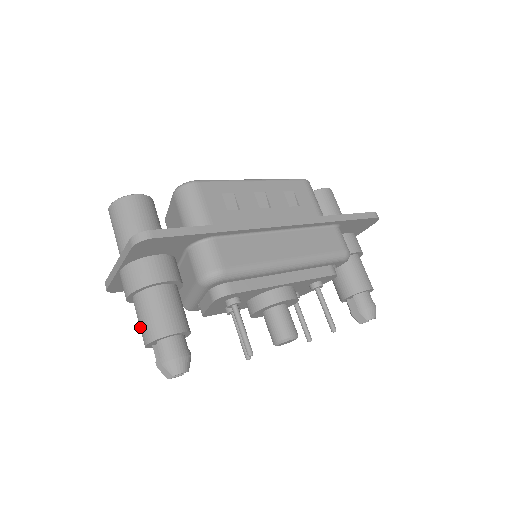
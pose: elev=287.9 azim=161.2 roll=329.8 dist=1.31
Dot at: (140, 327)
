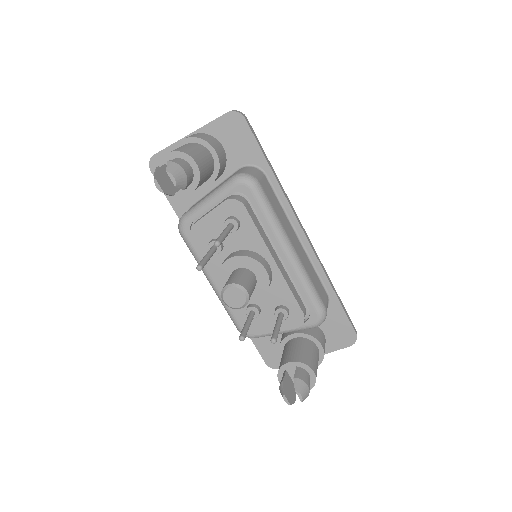
Dot at: occluded
